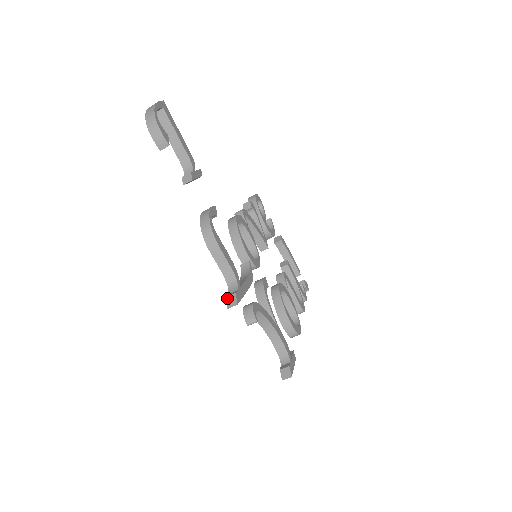
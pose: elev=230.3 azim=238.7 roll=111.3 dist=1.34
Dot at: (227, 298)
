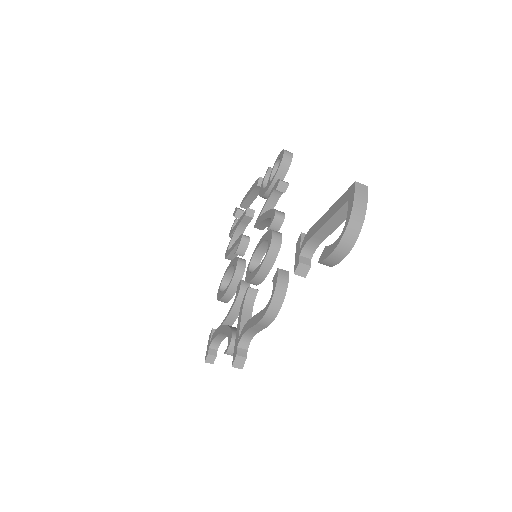
Dot at: (237, 357)
